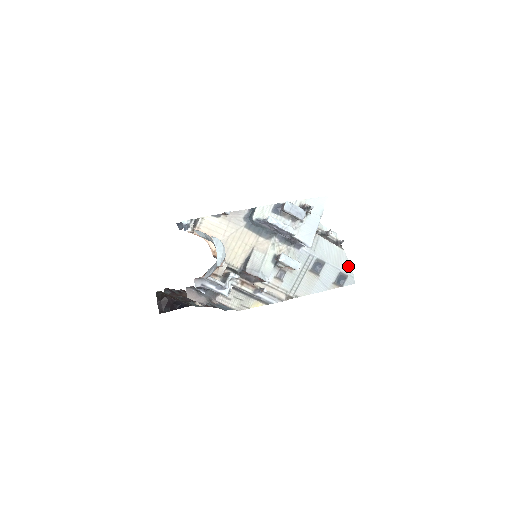
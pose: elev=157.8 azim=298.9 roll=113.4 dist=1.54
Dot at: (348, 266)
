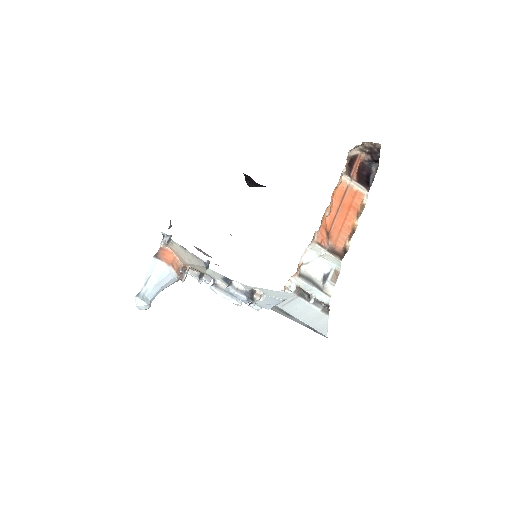
Dot at: (324, 328)
